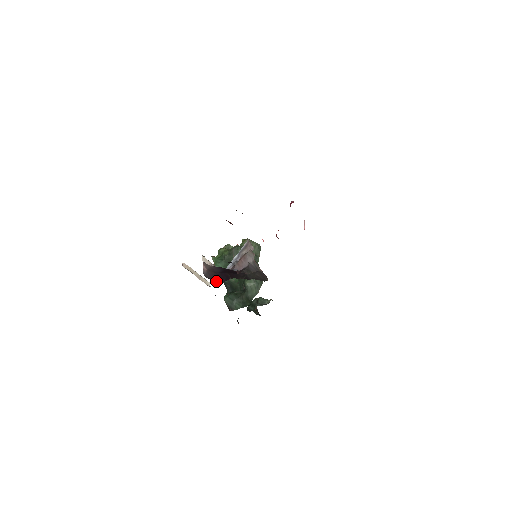
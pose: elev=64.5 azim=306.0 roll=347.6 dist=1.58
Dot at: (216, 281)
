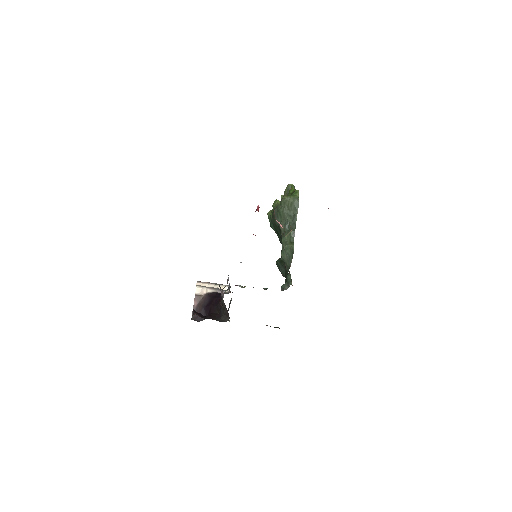
Dot at: (200, 319)
